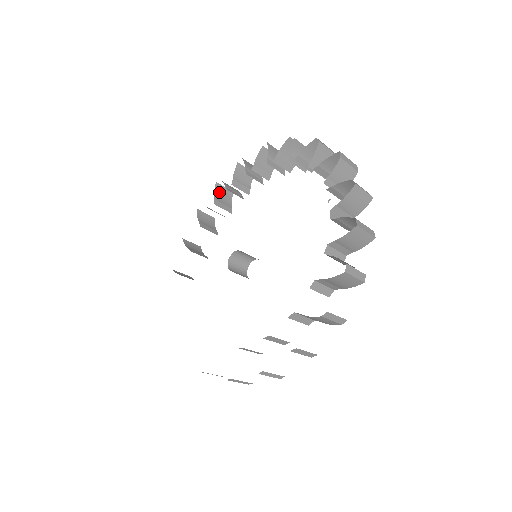
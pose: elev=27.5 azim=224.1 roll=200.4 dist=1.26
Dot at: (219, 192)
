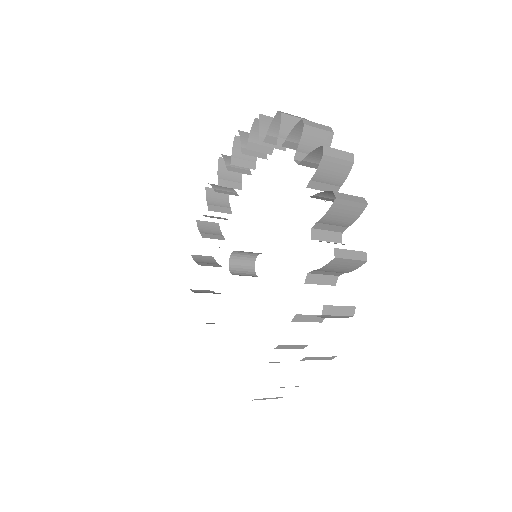
Dot at: (224, 168)
